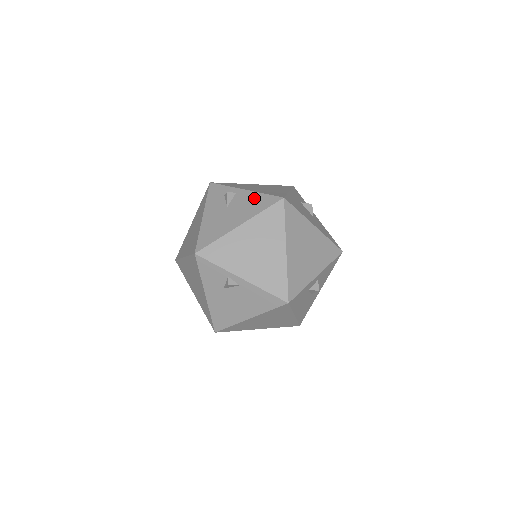
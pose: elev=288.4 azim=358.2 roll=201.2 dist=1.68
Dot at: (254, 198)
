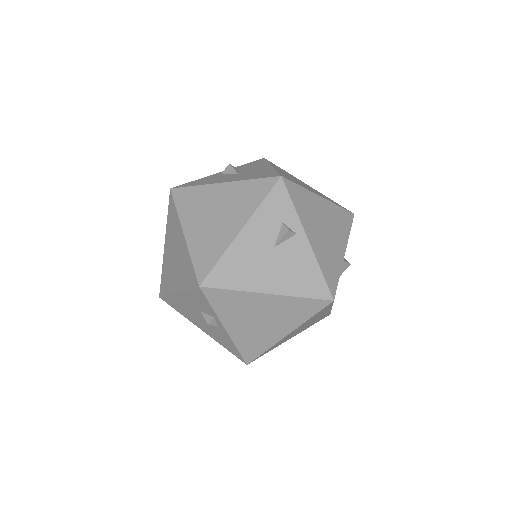
Dot at: (308, 267)
